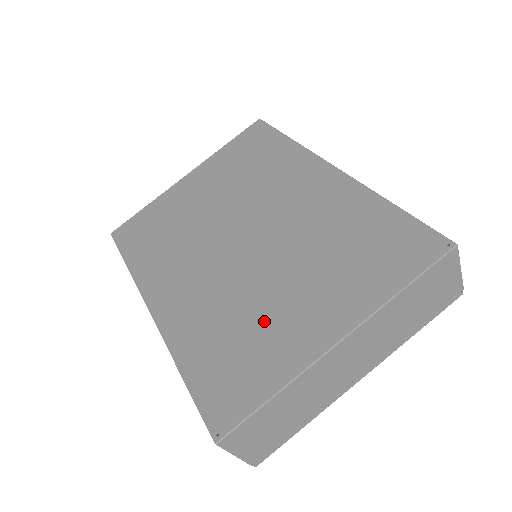
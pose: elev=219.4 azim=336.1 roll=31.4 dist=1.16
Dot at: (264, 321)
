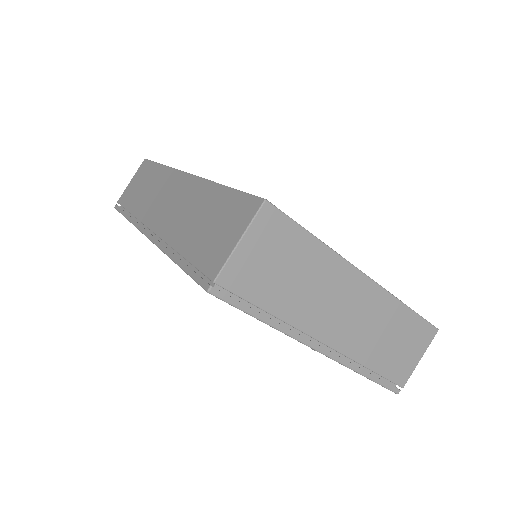
Dot at: occluded
